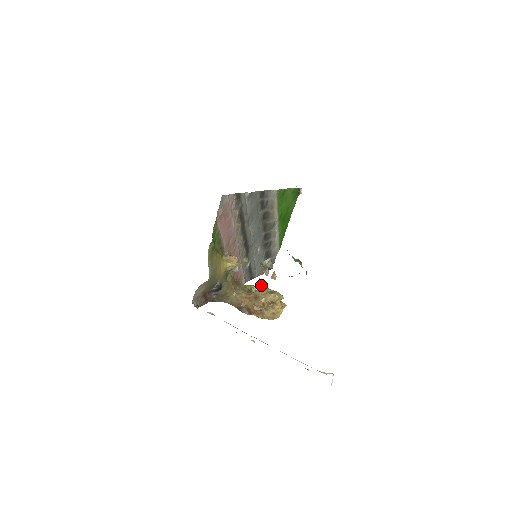
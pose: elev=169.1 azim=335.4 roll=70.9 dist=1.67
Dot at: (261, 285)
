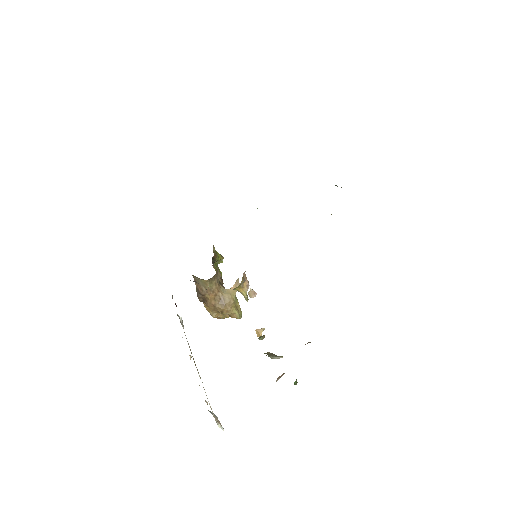
Dot at: (235, 292)
